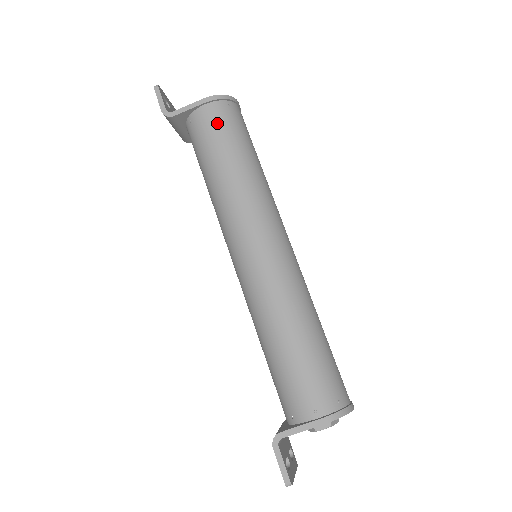
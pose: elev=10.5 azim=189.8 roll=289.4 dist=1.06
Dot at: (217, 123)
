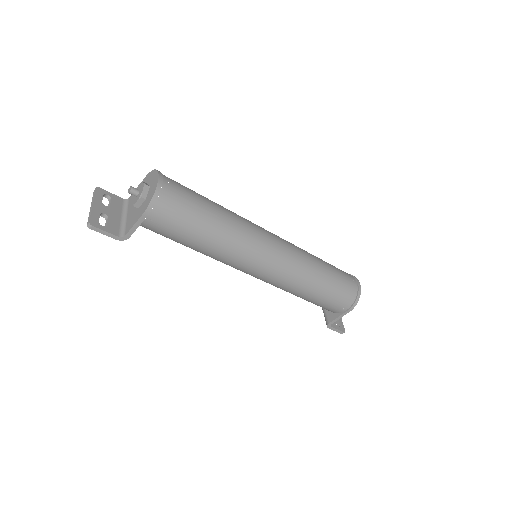
Dot at: (170, 224)
